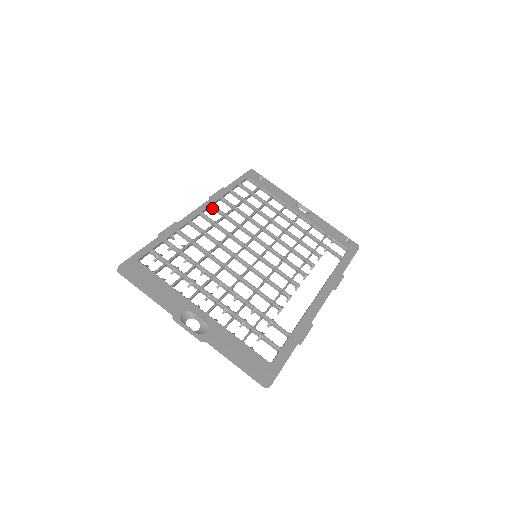
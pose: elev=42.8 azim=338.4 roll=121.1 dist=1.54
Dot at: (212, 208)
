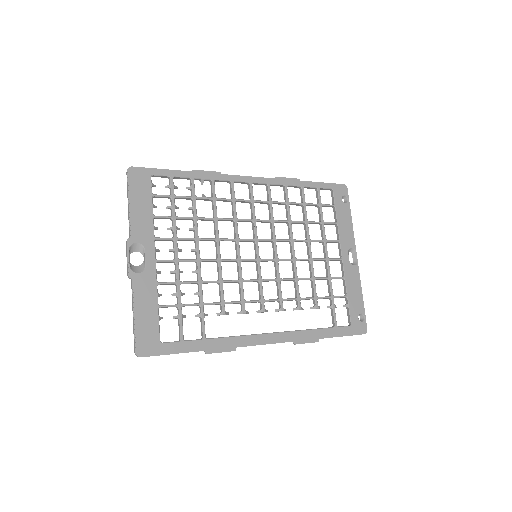
Dot at: (267, 187)
